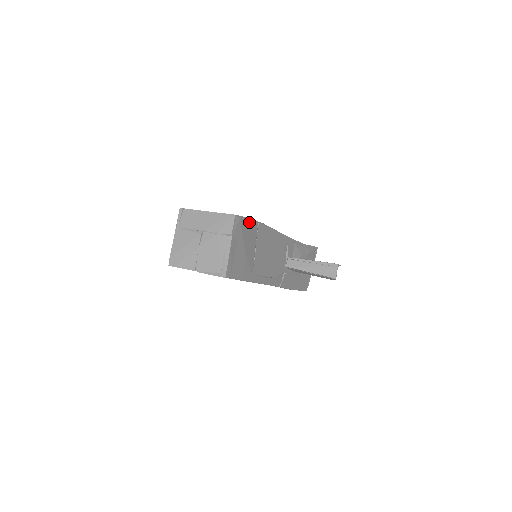
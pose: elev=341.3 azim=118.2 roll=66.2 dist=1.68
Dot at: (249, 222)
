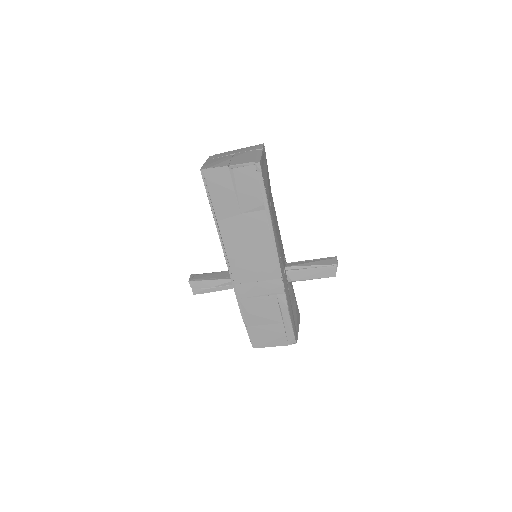
Dot at: (268, 172)
